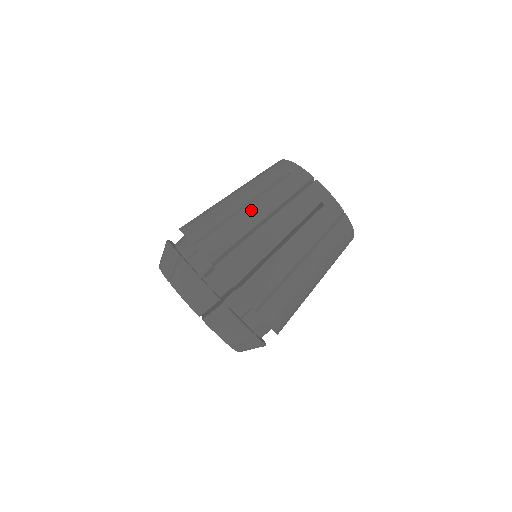
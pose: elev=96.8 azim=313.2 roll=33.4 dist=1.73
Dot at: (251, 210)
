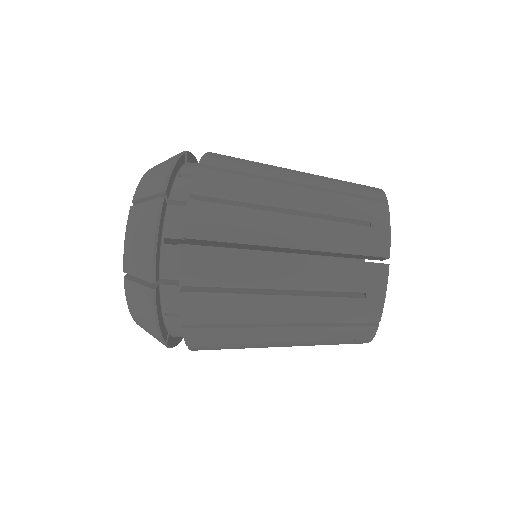
Dot at: (286, 223)
